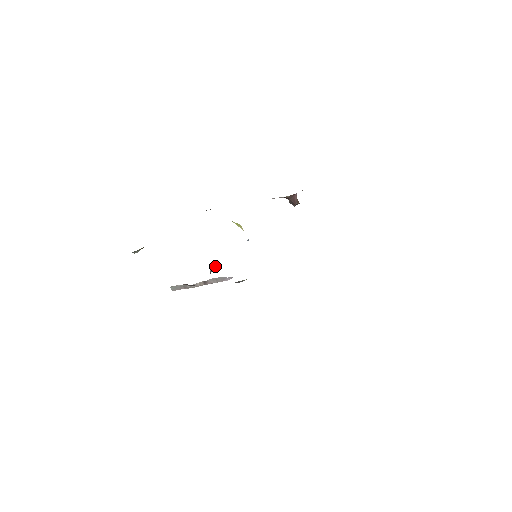
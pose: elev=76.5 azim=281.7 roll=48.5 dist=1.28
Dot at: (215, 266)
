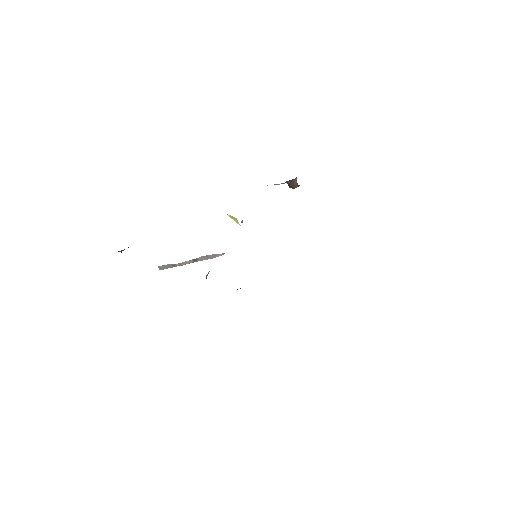
Dot at: occluded
